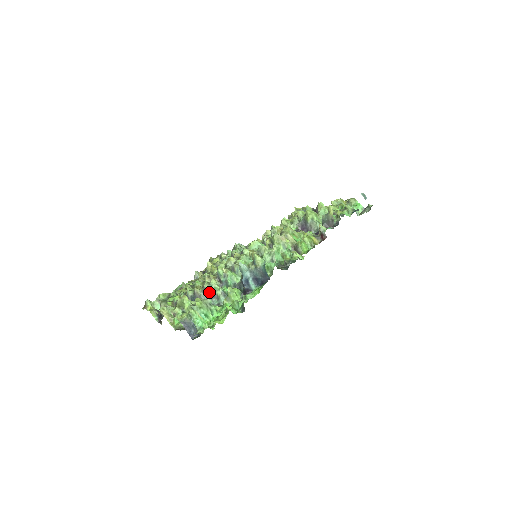
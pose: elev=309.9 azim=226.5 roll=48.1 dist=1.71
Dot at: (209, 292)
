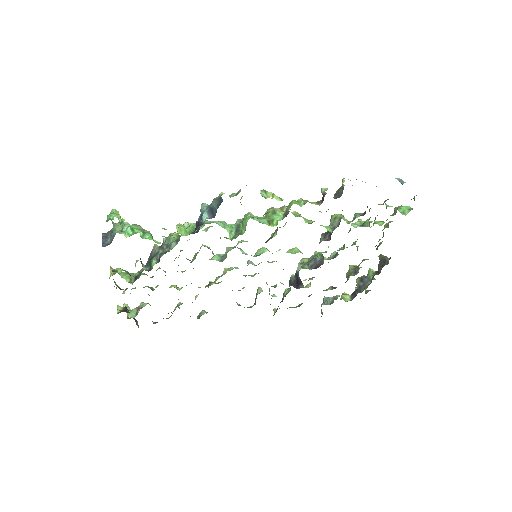
Dot at: (164, 243)
